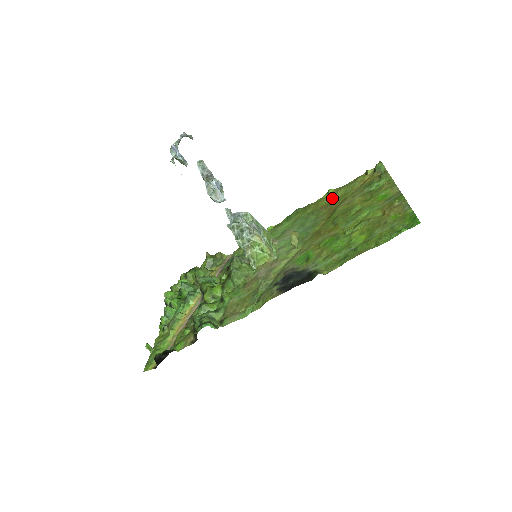
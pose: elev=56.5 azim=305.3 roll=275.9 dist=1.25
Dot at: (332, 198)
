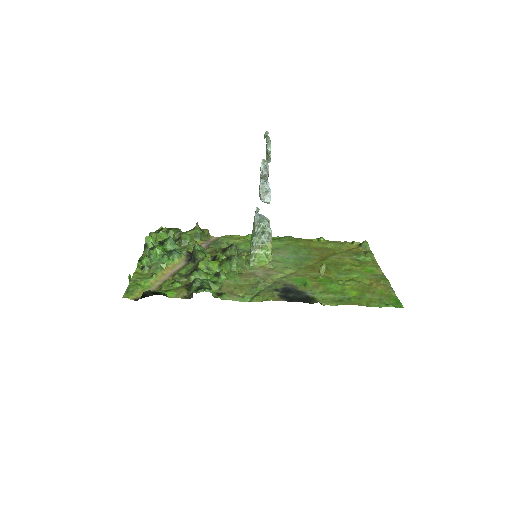
Dot at: (323, 246)
